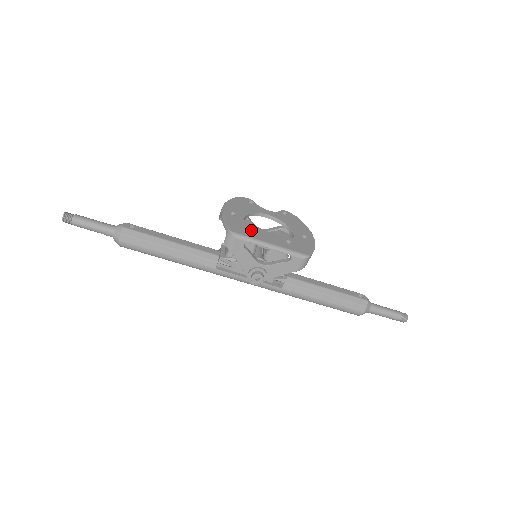
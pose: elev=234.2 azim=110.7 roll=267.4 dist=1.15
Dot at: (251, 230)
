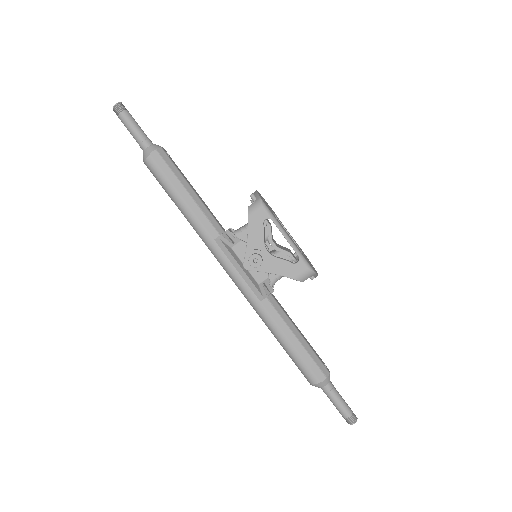
Dot at: occluded
